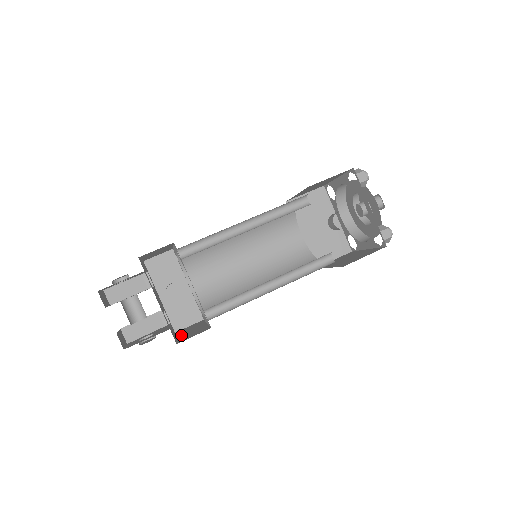
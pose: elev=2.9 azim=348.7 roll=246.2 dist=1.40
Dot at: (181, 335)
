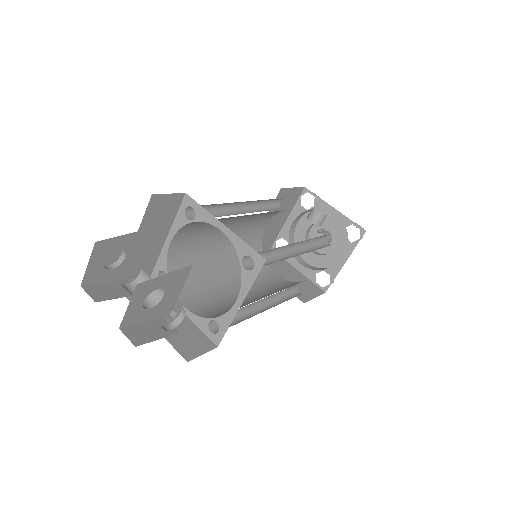
Dot at: occluded
